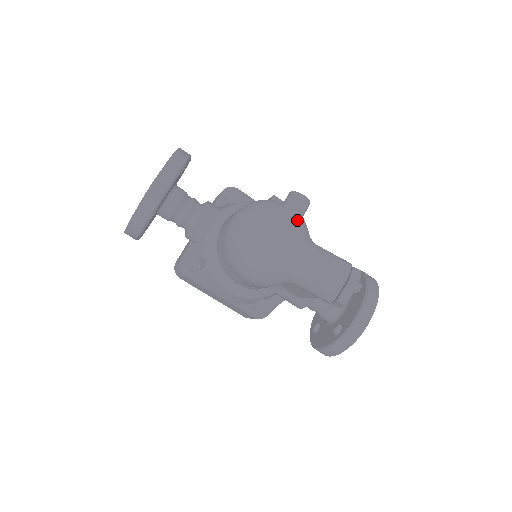
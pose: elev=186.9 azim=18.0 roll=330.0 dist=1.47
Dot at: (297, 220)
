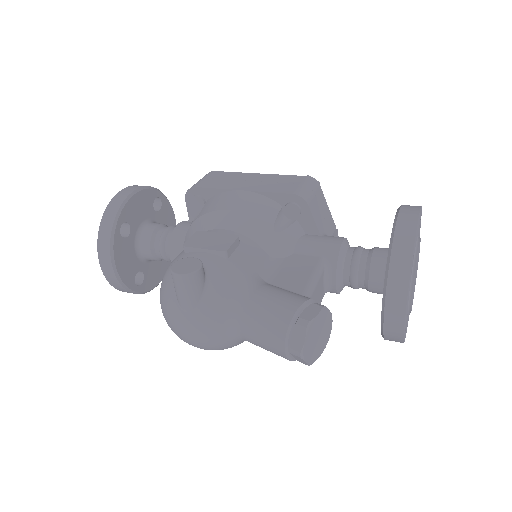
Dot at: (193, 303)
